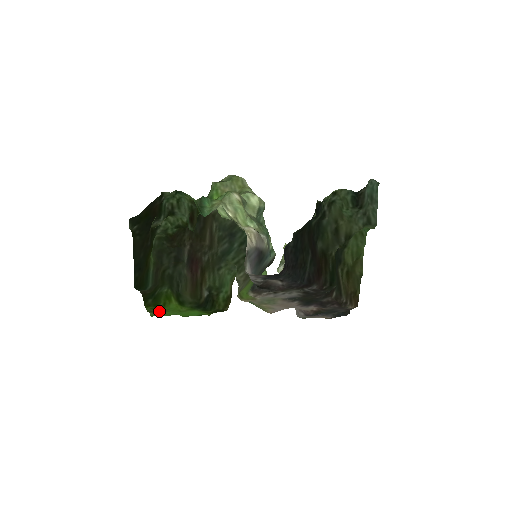
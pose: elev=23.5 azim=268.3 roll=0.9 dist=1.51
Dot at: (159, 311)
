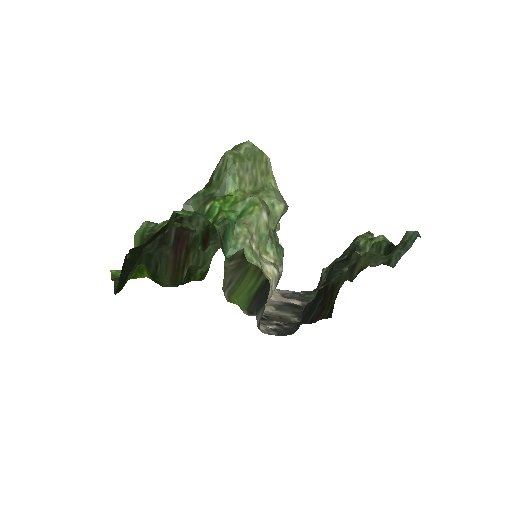
Dot at: occluded
